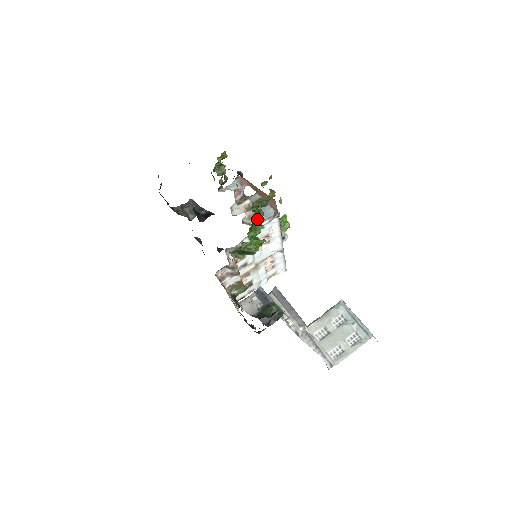
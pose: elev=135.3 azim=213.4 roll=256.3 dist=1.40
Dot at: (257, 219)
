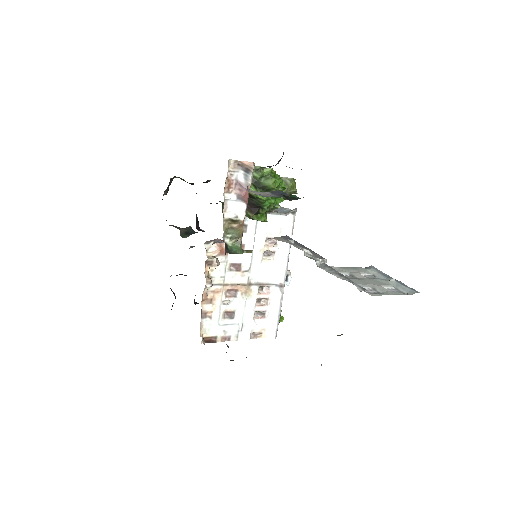
Dot at: (279, 178)
